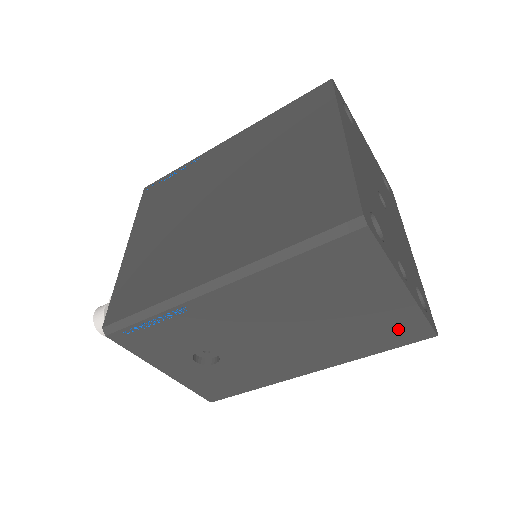
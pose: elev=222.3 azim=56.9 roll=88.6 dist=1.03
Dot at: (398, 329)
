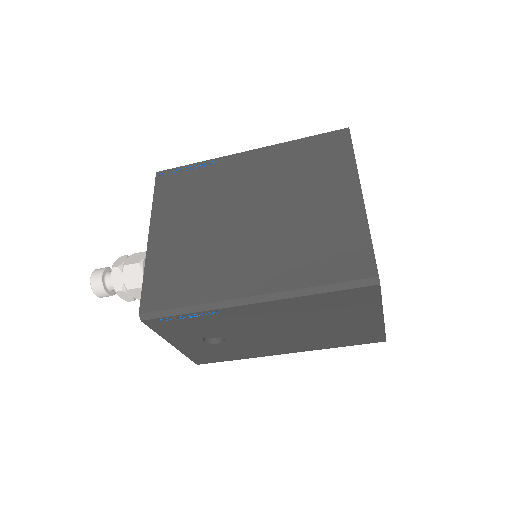
Dot at: (363, 336)
